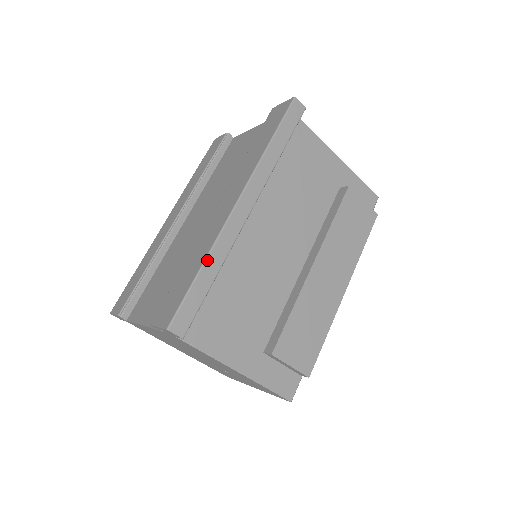
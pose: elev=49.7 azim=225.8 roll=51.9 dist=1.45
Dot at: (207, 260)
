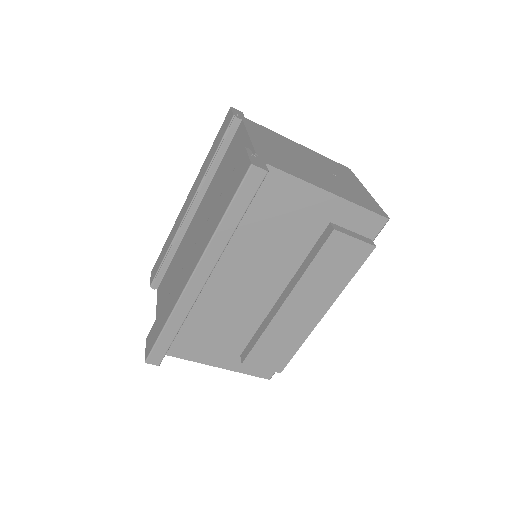
Dot at: (169, 320)
